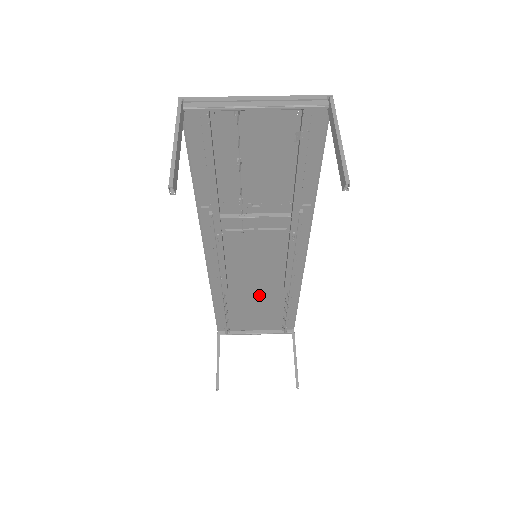
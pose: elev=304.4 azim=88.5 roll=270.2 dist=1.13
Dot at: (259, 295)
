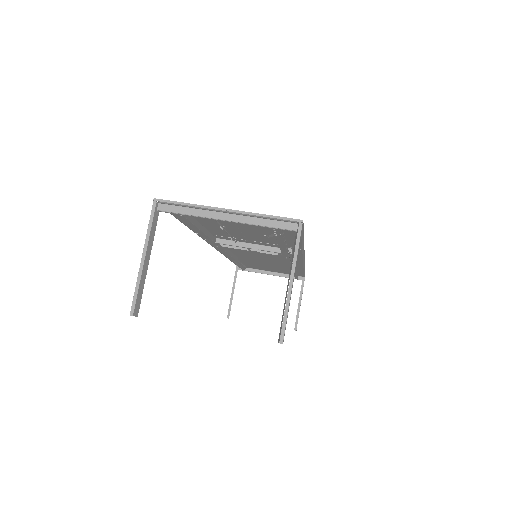
Dot at: (267, 263)
